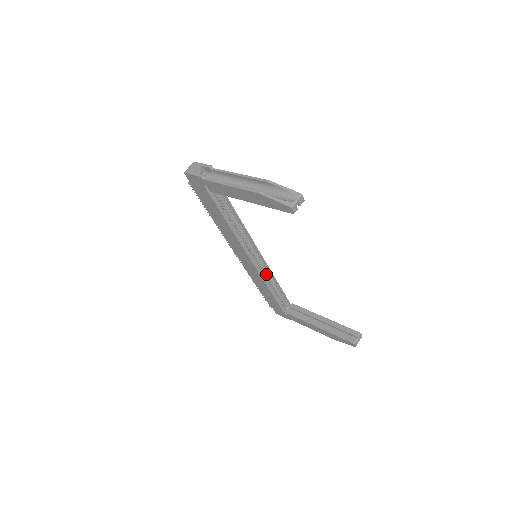
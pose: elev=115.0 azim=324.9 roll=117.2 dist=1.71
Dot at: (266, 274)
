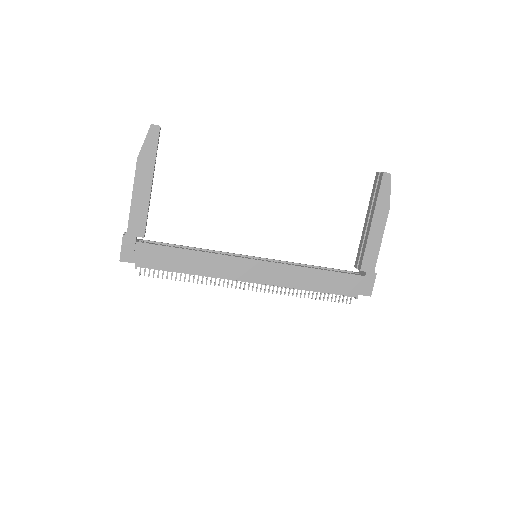
Dot at: occluded
